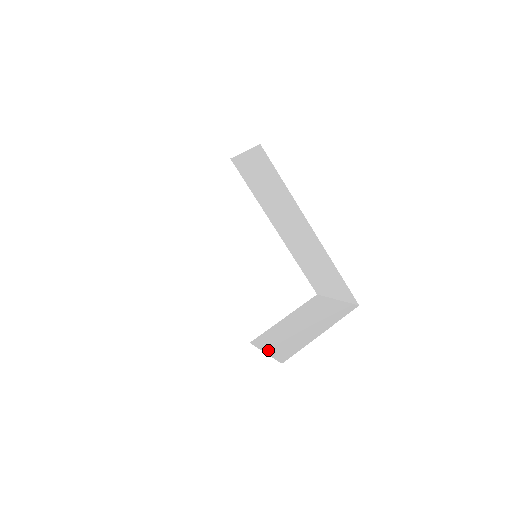
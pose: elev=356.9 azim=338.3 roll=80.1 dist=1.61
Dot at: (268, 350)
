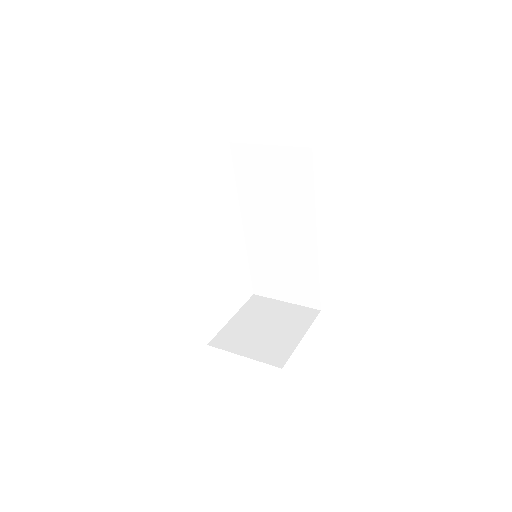
Dot at: (247, 354)
